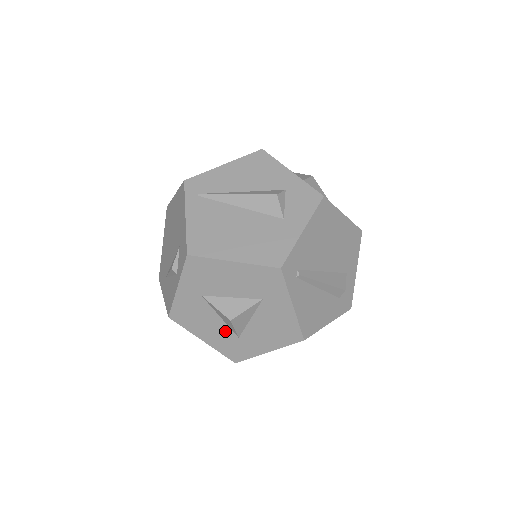
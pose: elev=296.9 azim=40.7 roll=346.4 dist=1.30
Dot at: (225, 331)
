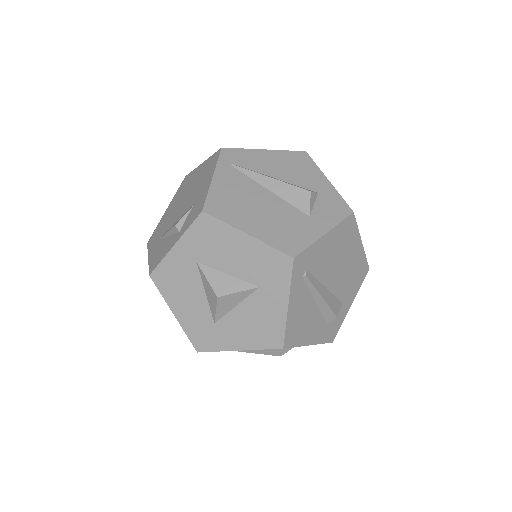
Dot at: (203, 311)
